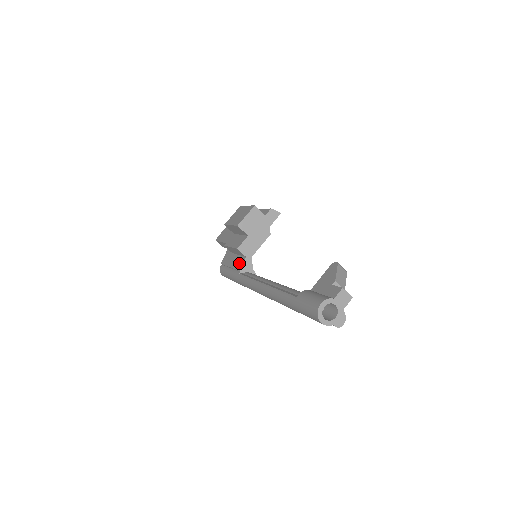
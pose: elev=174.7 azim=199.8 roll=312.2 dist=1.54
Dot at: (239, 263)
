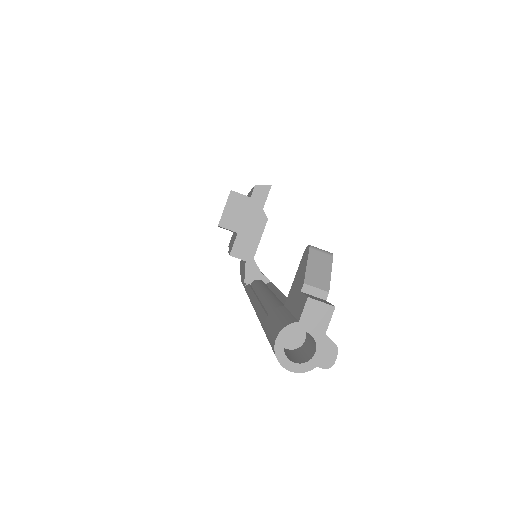
Dot at: occluded
